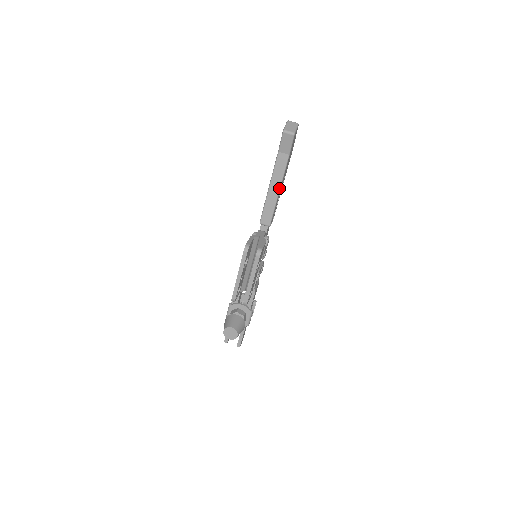
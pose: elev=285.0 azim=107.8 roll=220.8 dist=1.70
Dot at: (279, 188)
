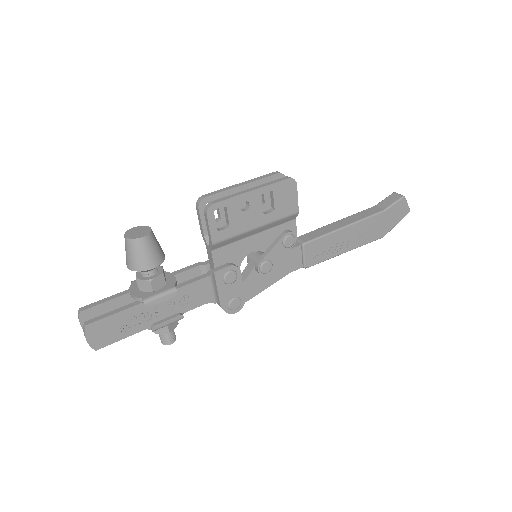
Dot at: (349, 224)
